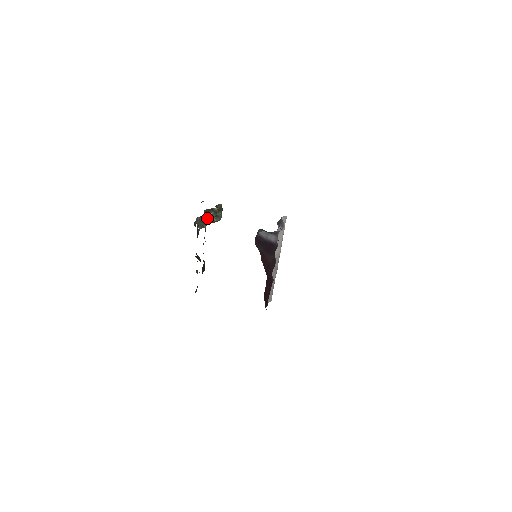
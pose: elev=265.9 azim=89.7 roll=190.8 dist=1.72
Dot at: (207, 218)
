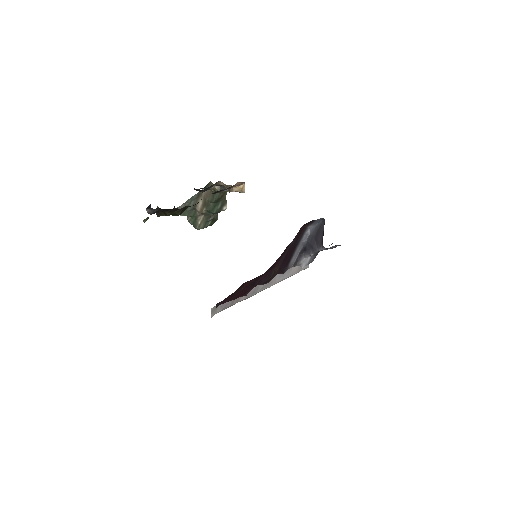
Dot at: (236, 188)
